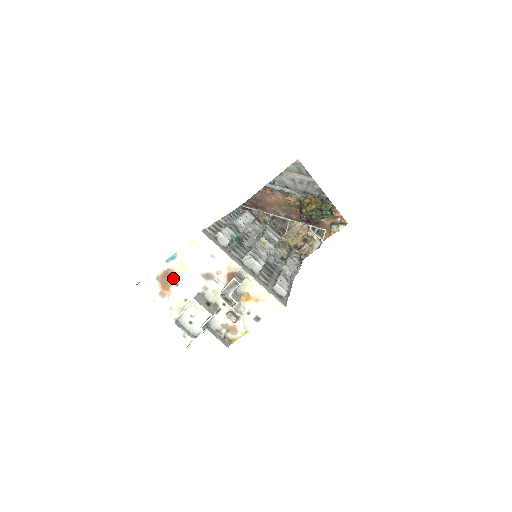
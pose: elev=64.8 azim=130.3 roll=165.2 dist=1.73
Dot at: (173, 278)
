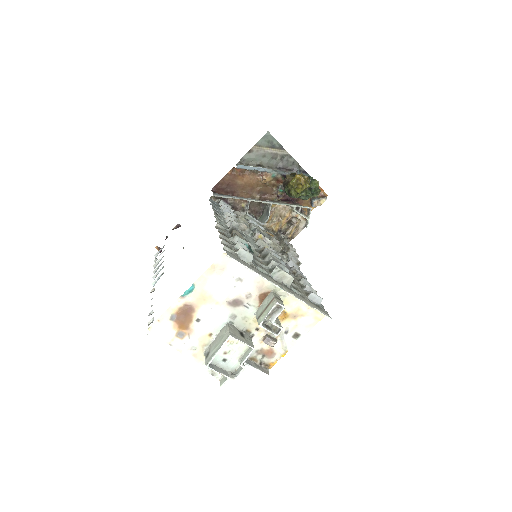
Dot at: (192, 314)
